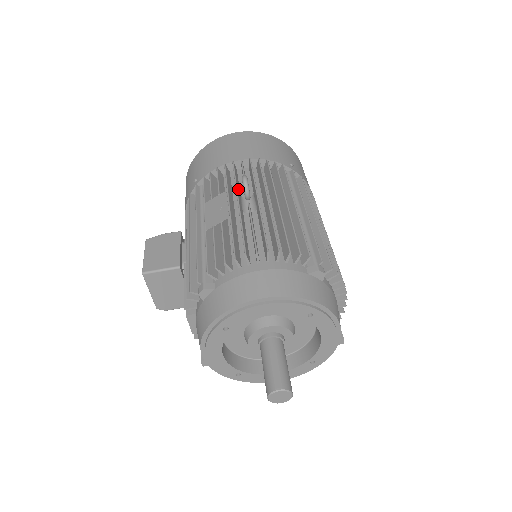
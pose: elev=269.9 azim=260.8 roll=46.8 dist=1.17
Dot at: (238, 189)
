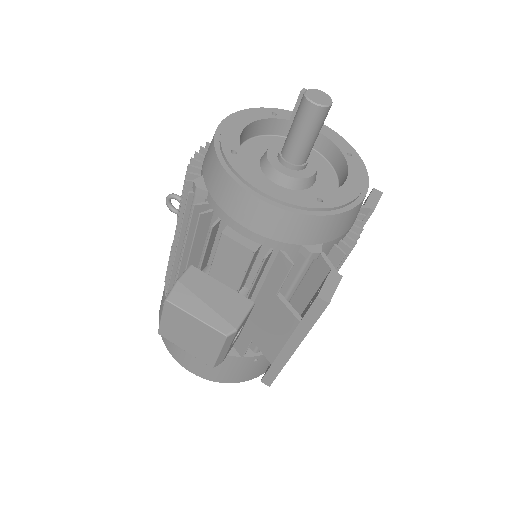
Dot at: occluded
